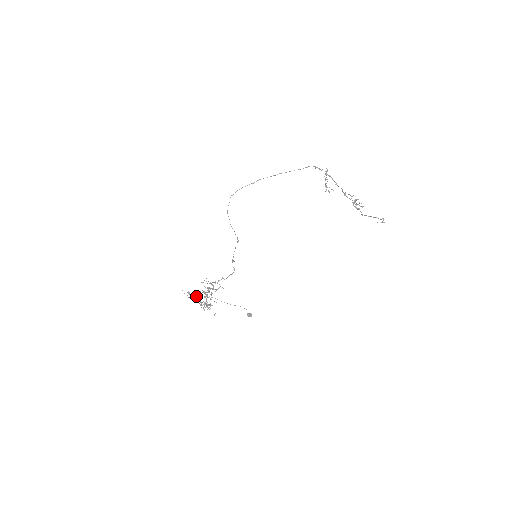
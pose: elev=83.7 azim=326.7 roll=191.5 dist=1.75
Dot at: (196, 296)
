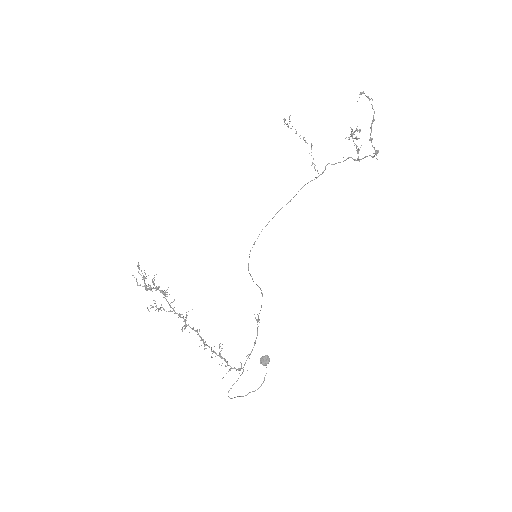
Dot at: (160, 308)
